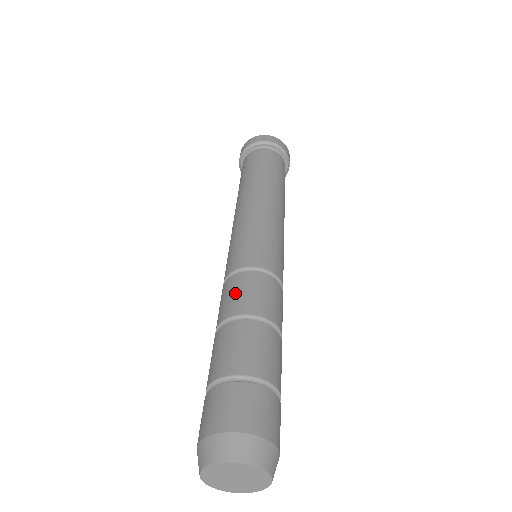
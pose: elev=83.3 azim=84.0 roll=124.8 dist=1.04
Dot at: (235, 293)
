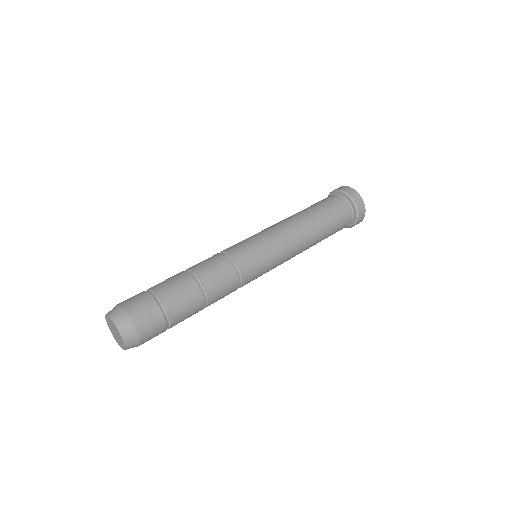
Dot at: (210, 263)
